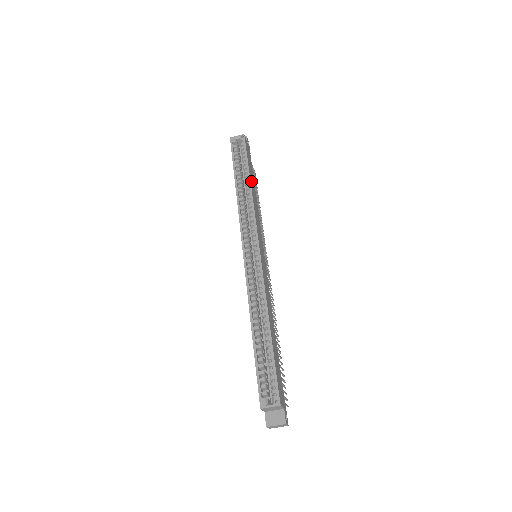
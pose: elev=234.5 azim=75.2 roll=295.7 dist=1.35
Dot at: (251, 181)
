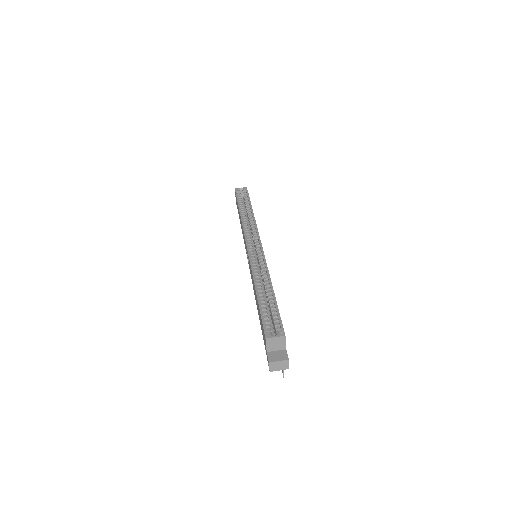
Dot at: occluded
